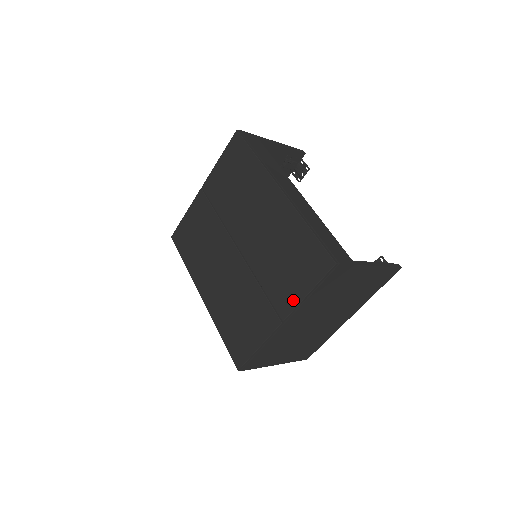
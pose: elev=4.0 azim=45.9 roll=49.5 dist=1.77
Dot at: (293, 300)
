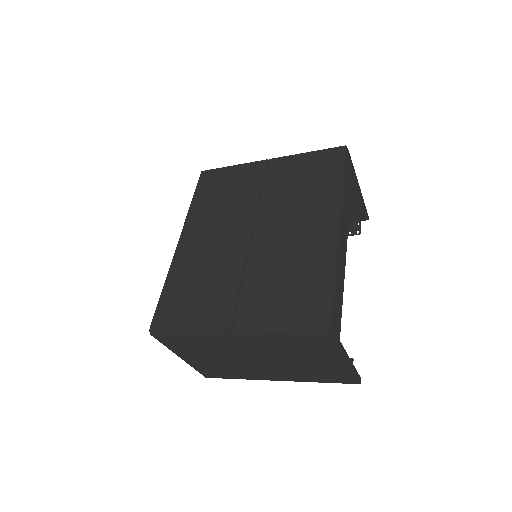
Dot at: (259, 322)
